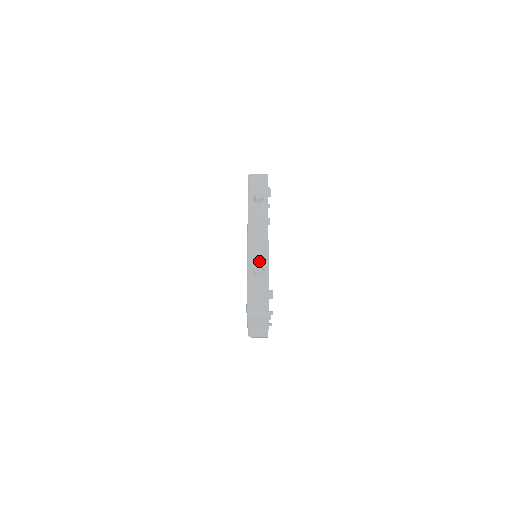
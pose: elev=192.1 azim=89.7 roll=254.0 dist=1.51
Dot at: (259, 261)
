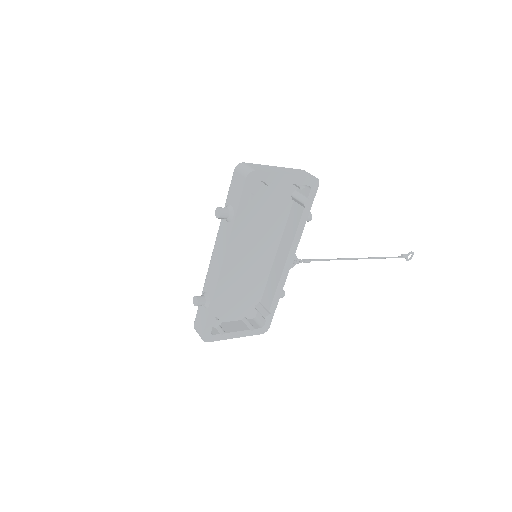
Dot at: (209, 287)
